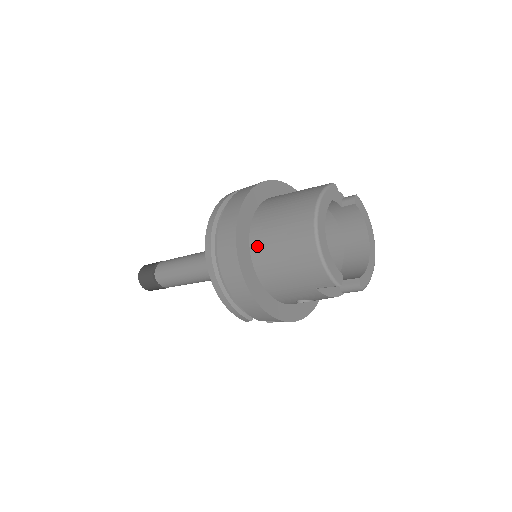
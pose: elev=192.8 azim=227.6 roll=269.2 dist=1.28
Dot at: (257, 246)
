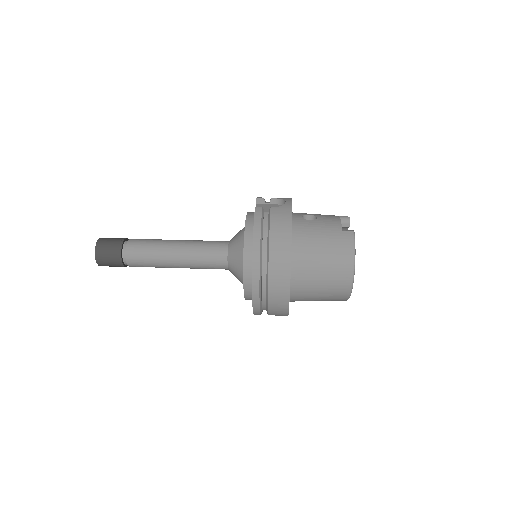
Dot at: (298, 285)
